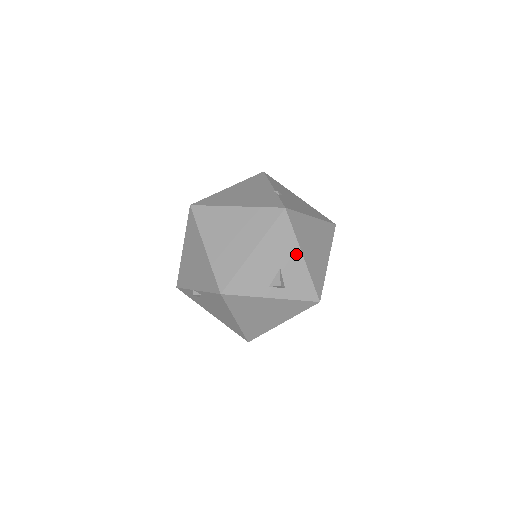
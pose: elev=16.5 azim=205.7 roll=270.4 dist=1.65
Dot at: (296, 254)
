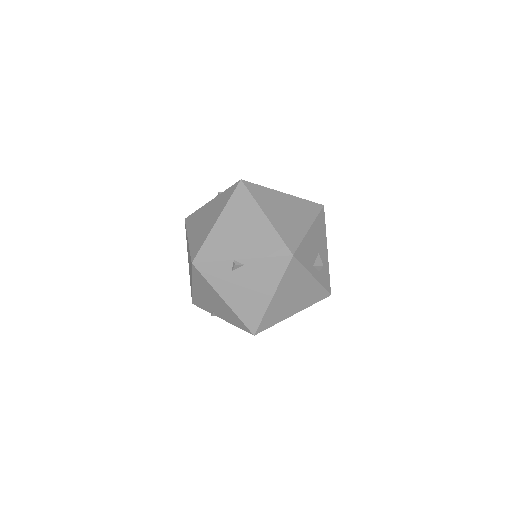
Dot at: (325, 246)
